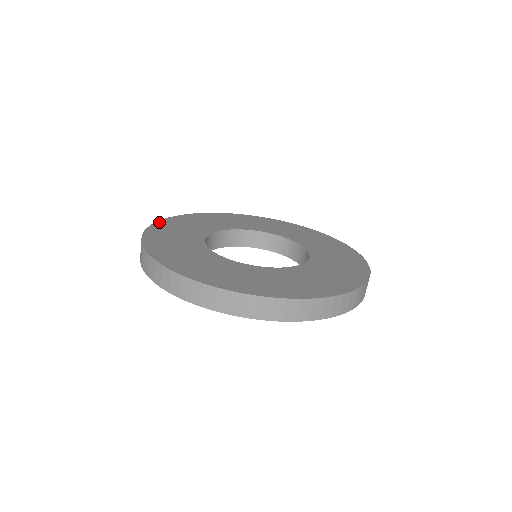
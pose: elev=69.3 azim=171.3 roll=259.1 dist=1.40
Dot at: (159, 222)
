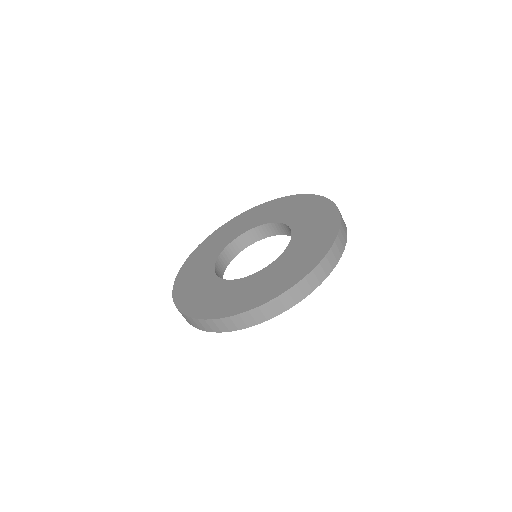
Dot at: (174, 296)
